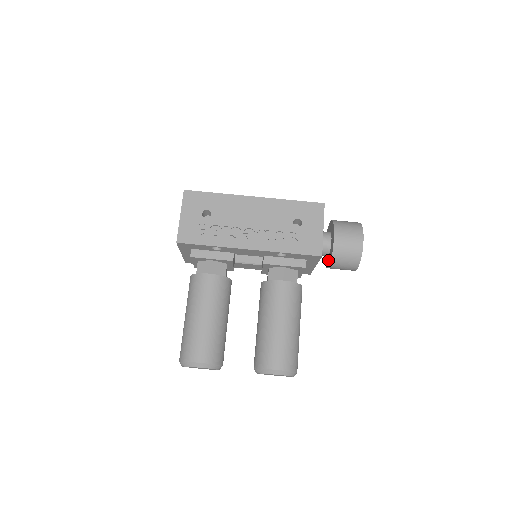
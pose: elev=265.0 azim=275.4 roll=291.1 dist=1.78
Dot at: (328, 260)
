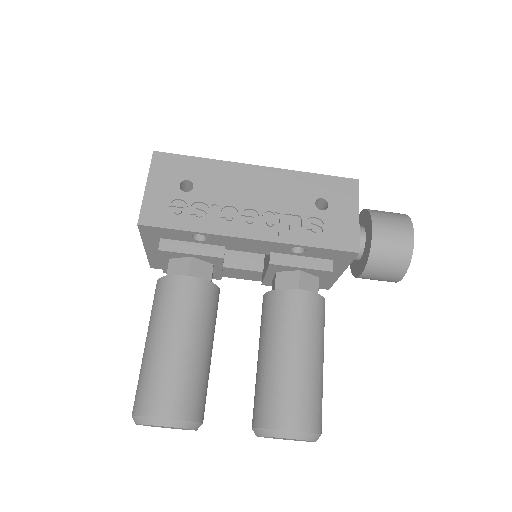
Dot at: (360, 265)
